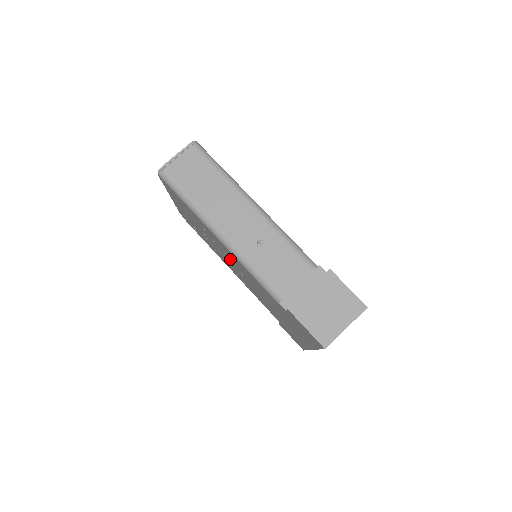
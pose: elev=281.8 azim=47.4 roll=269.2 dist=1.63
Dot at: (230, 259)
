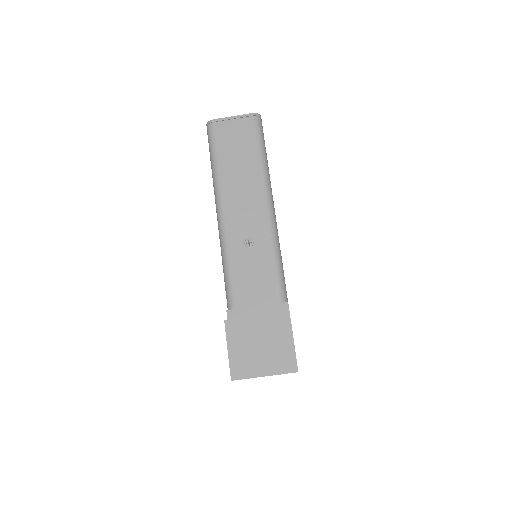
Dot at: occluded
